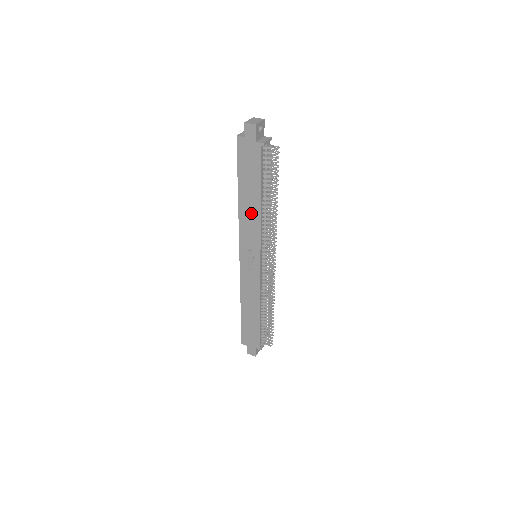
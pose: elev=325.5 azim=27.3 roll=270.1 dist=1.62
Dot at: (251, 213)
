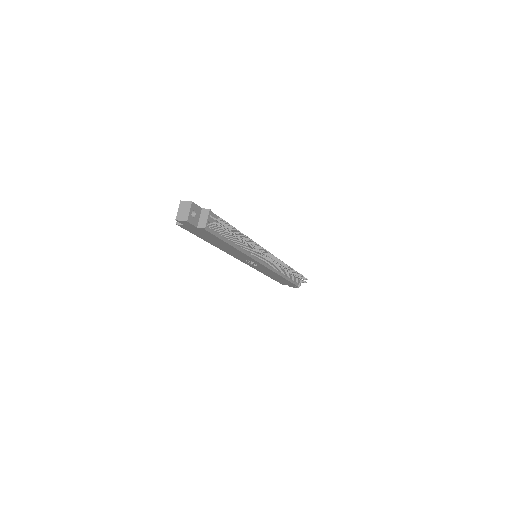
Dot at: (231, 250)
